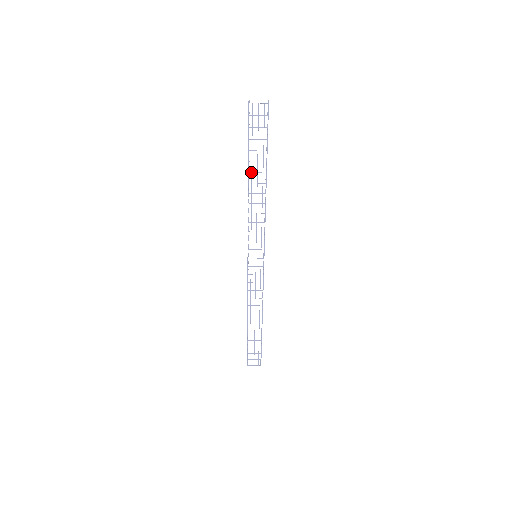
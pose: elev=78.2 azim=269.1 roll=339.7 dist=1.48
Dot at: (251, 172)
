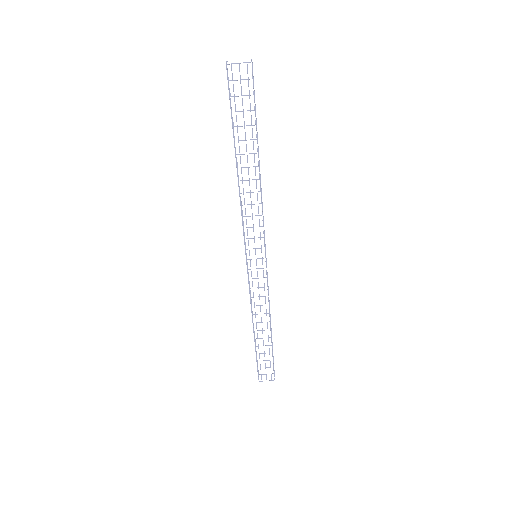
Dot at: (239, 154)
